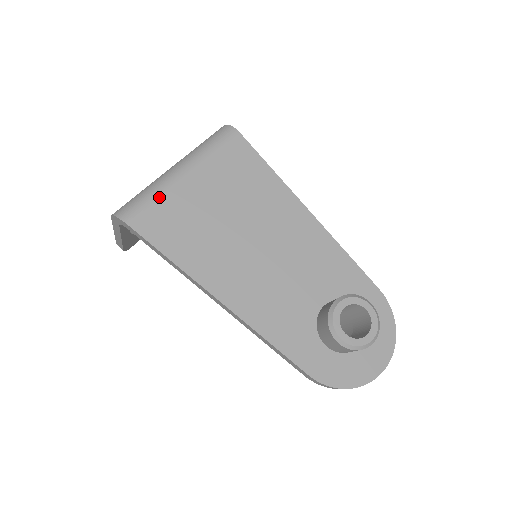
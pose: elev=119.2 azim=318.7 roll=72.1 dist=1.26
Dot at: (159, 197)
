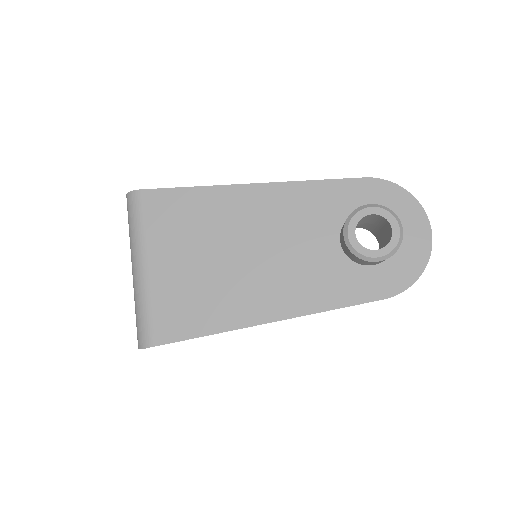
Dot at: (150, 304)
